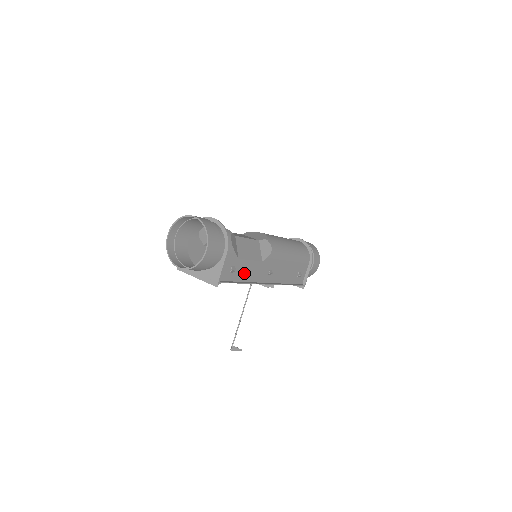
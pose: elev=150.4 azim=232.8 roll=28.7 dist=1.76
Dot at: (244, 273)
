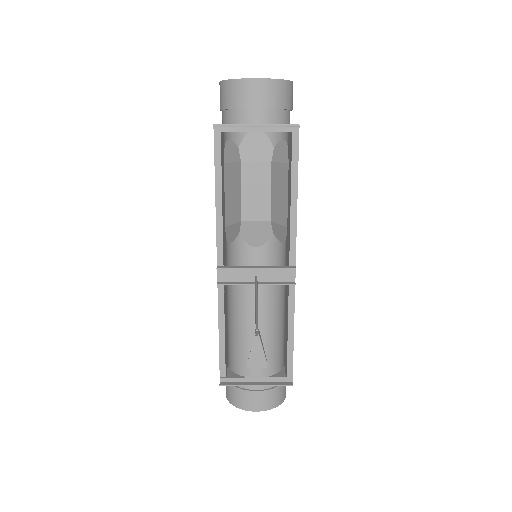
Dot at: occluded
